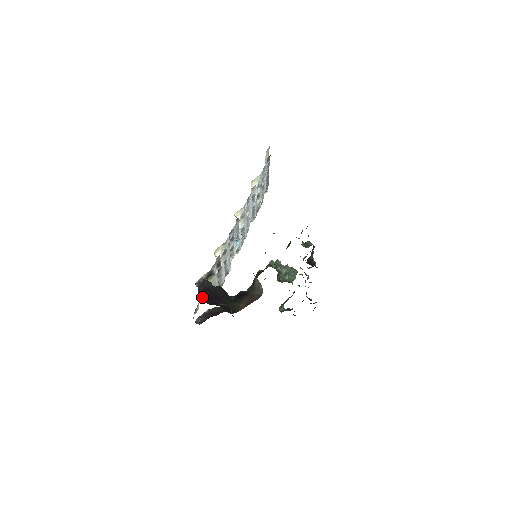
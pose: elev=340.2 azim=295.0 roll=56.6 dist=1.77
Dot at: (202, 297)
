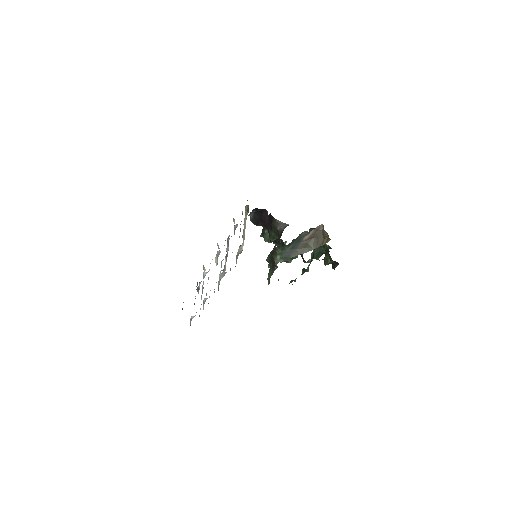
Dot at: occluded
